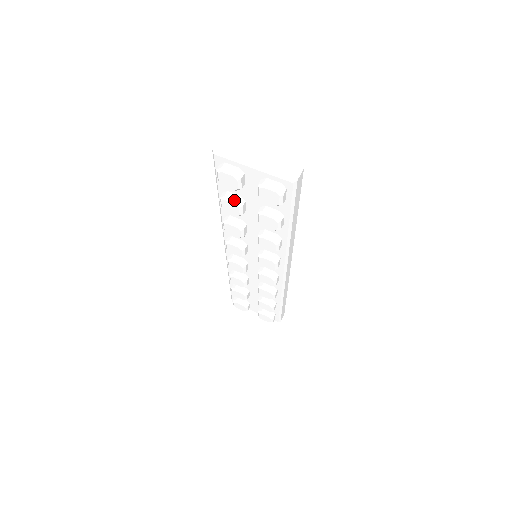
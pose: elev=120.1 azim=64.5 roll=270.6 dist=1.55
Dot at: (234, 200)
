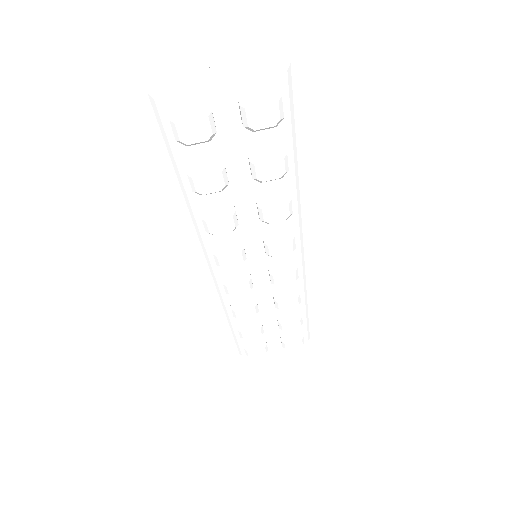
Dot at: (210, 164)
